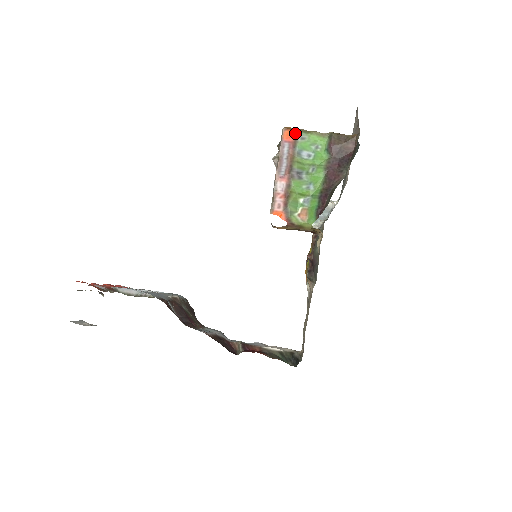
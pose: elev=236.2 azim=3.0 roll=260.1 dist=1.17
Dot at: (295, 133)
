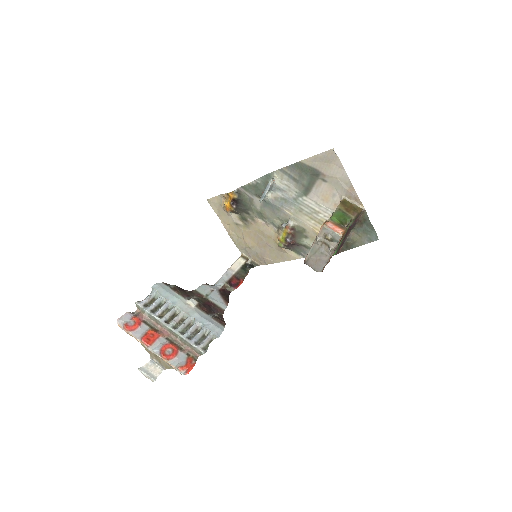
Dot at: occluded
